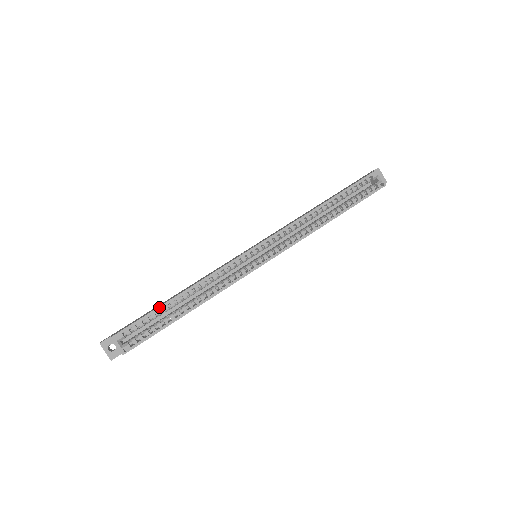
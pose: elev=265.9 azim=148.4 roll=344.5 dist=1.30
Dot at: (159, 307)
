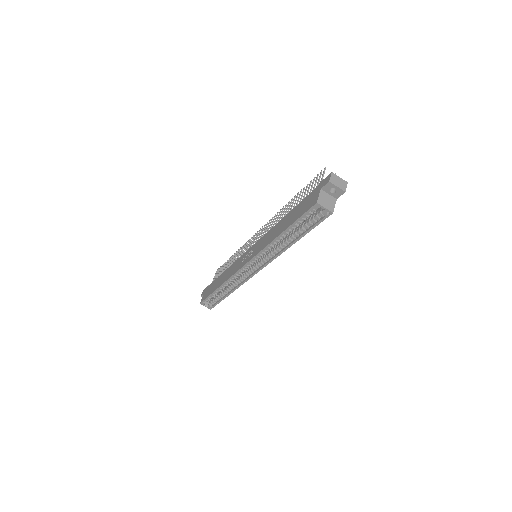
Dot at: (212, 293)
